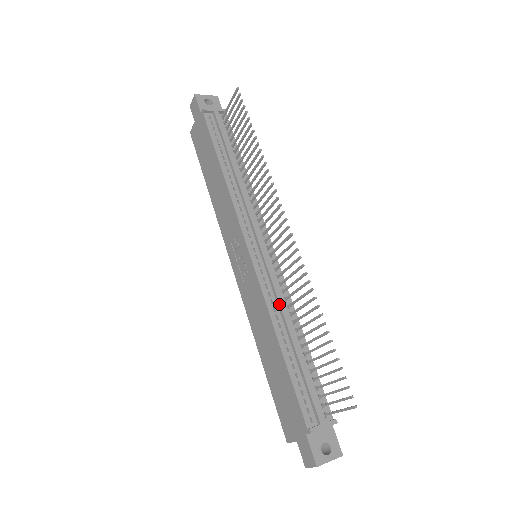
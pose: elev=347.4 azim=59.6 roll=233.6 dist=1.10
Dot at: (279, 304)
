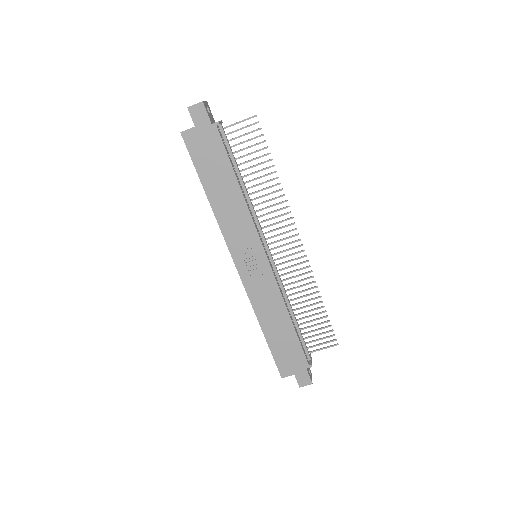
Dot at: (285, 292)
